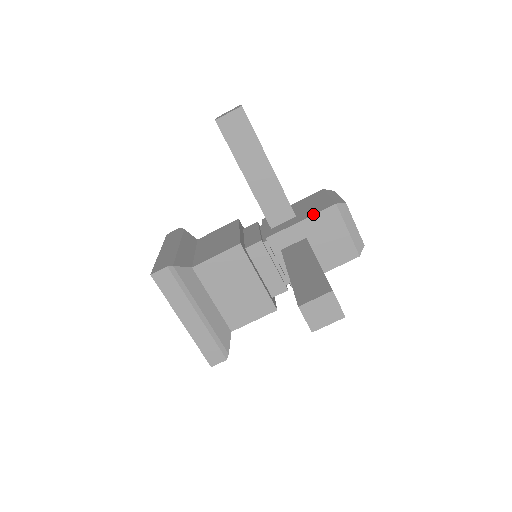
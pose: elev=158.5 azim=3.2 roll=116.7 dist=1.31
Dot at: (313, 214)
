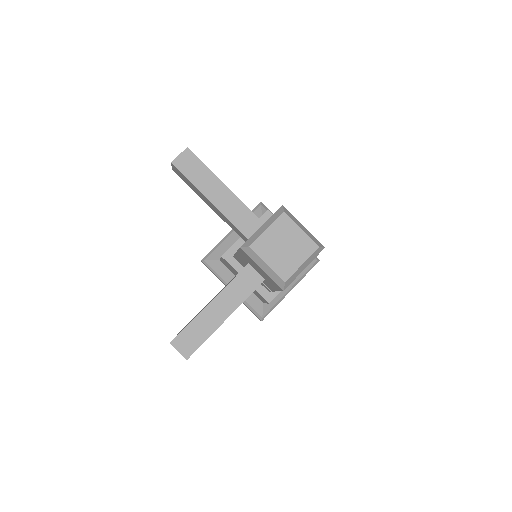
Dot at: (238, 249)
